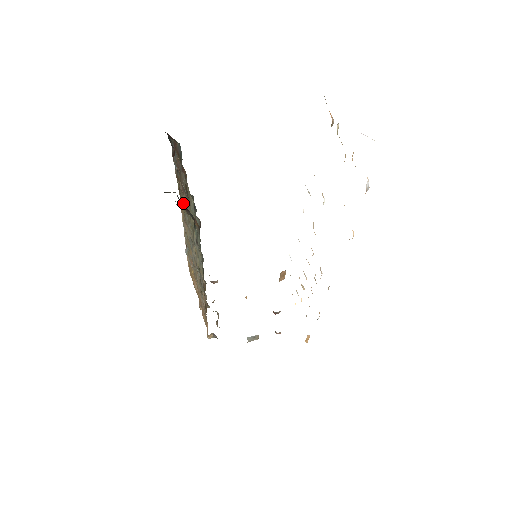
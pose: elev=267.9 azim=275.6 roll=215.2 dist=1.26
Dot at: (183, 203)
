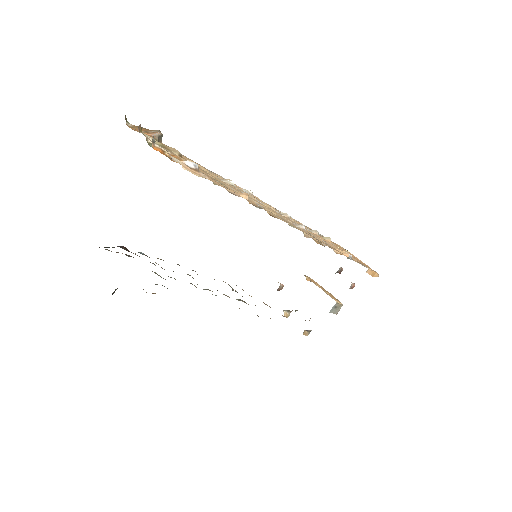
Dot at: occluded
